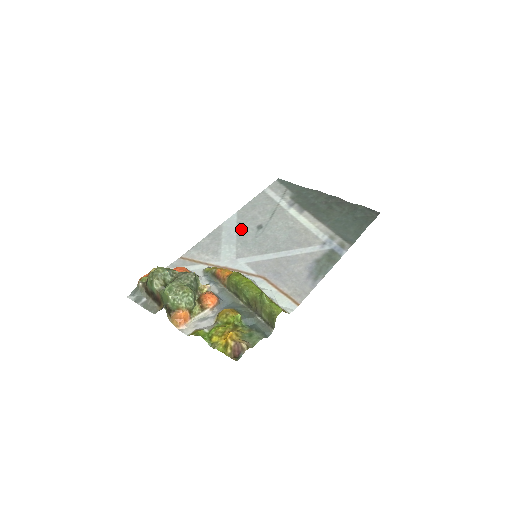
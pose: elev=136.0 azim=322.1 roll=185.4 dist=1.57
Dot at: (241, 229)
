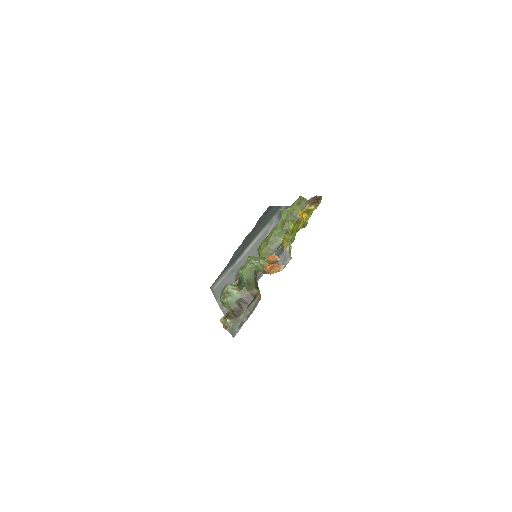
Dot at: occluded
